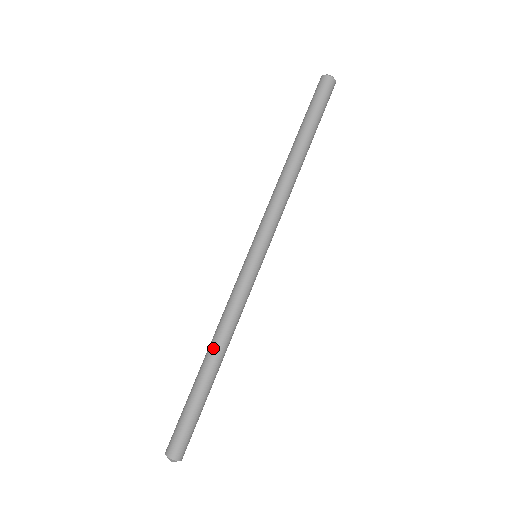
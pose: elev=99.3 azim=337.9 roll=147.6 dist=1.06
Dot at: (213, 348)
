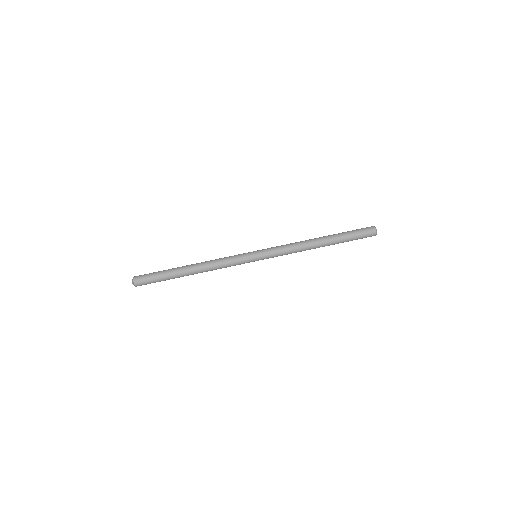
Dot at: (197, 263)
